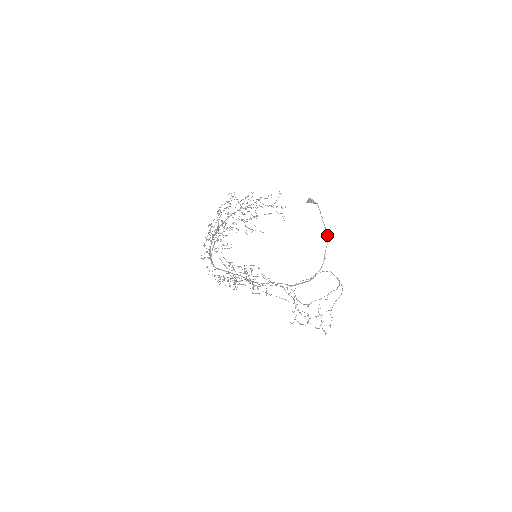
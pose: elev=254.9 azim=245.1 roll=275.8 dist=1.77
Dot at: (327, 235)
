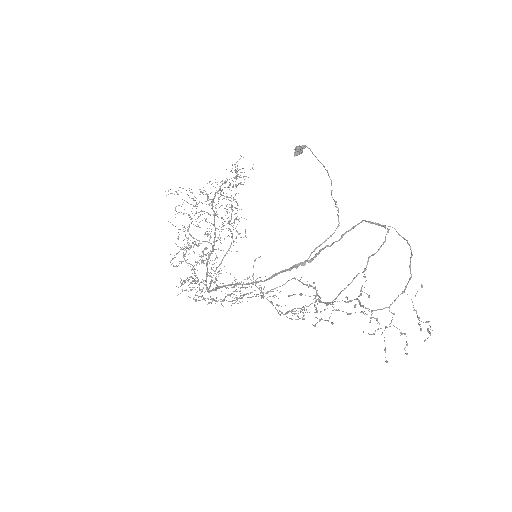
Dot at: (327, 170)
